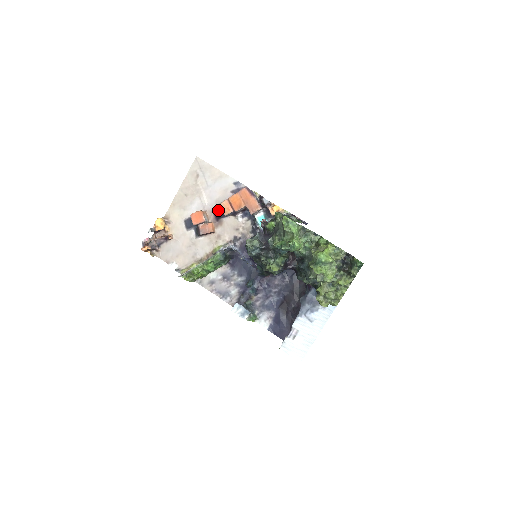
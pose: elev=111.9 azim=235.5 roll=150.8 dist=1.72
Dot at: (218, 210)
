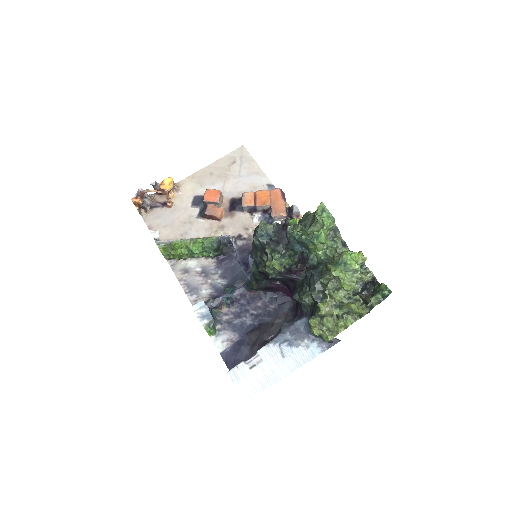
Dot at: (237, 201)
